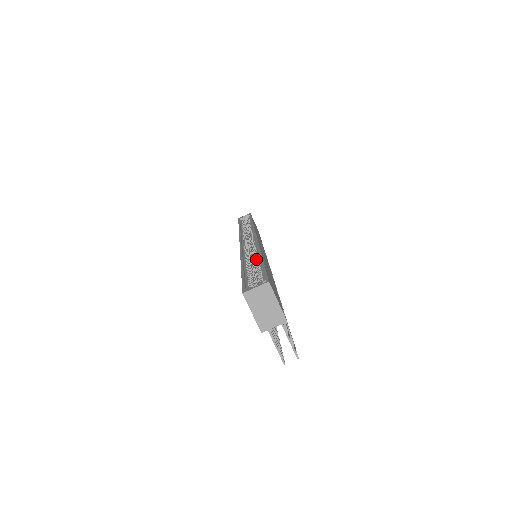
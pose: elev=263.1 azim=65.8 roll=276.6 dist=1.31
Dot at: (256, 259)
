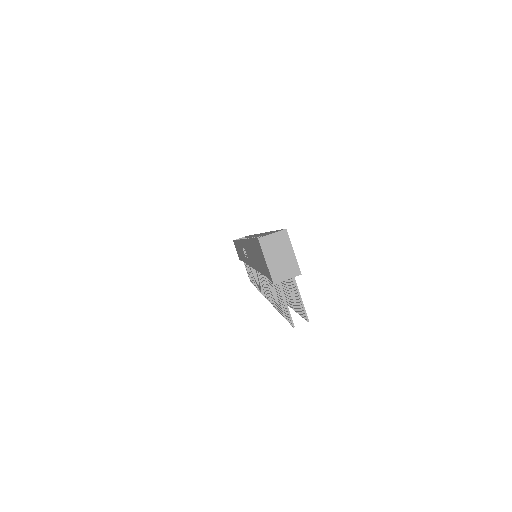
Dot at: occluded
